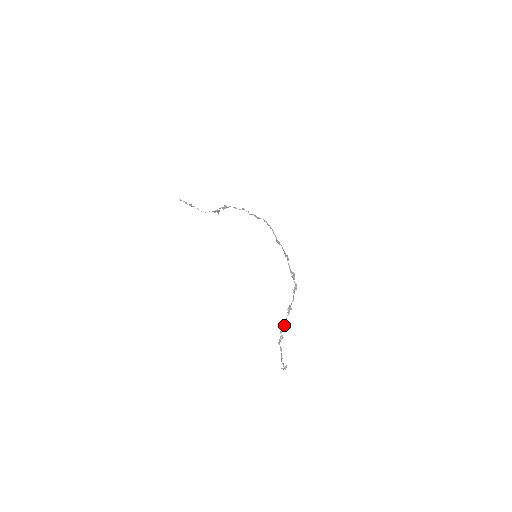
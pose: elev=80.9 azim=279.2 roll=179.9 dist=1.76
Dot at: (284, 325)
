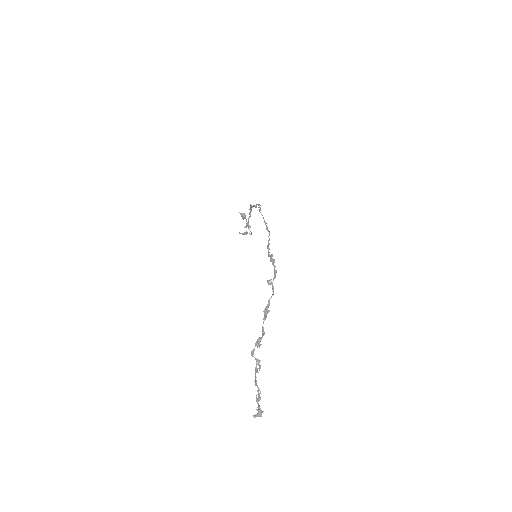
Dot at: (256, 341)
